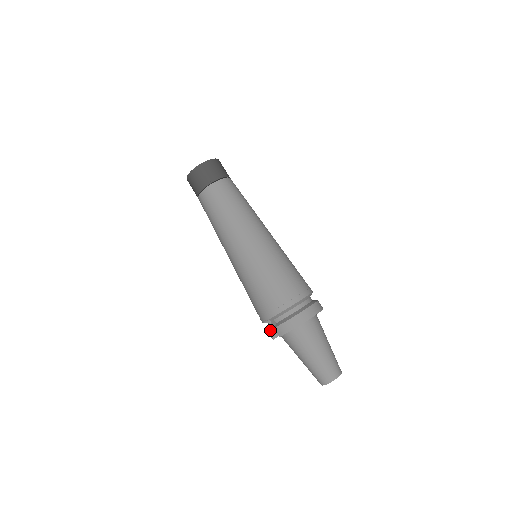
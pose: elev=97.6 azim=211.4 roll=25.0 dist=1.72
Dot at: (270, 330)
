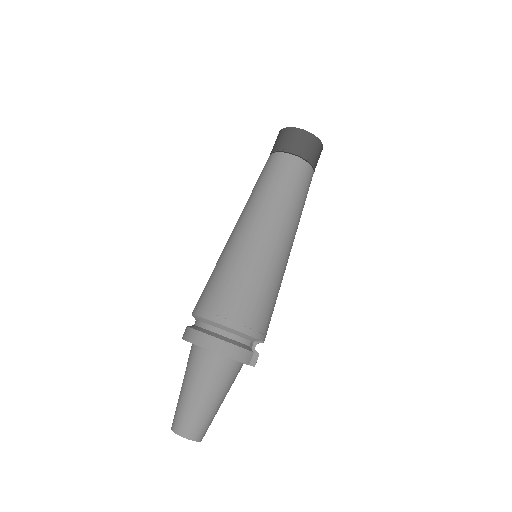
Dot at: occluded
